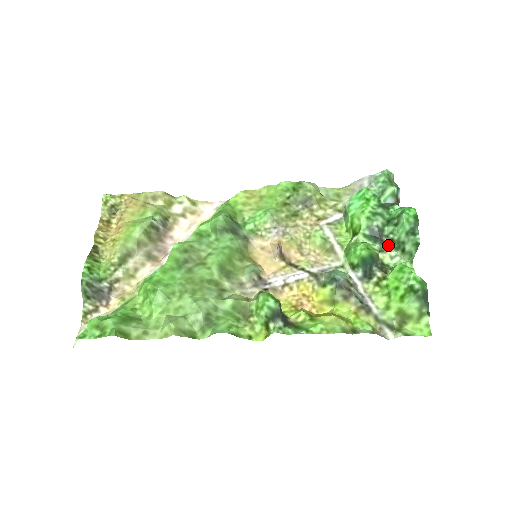
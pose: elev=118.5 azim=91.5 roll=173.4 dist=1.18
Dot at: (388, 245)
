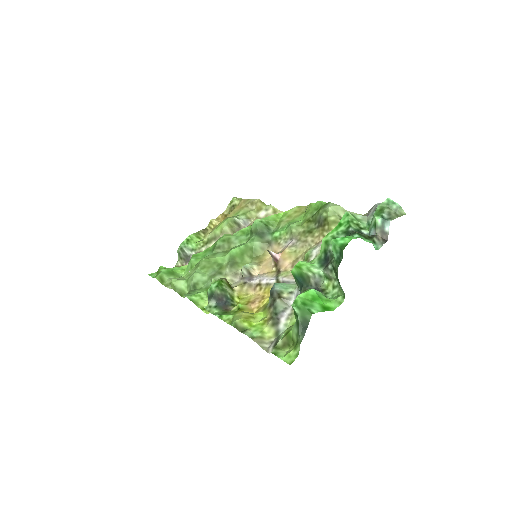
Dot at: (332, 273)
